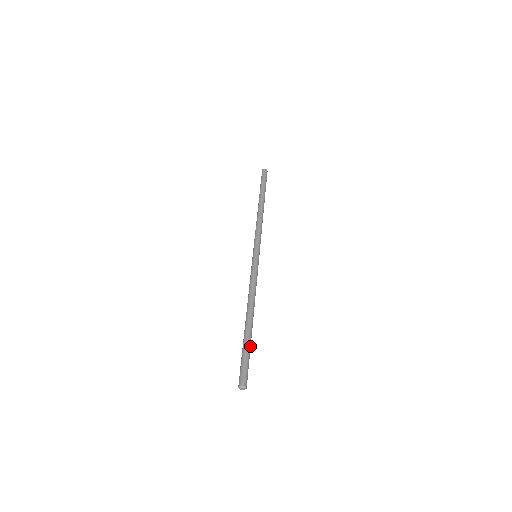
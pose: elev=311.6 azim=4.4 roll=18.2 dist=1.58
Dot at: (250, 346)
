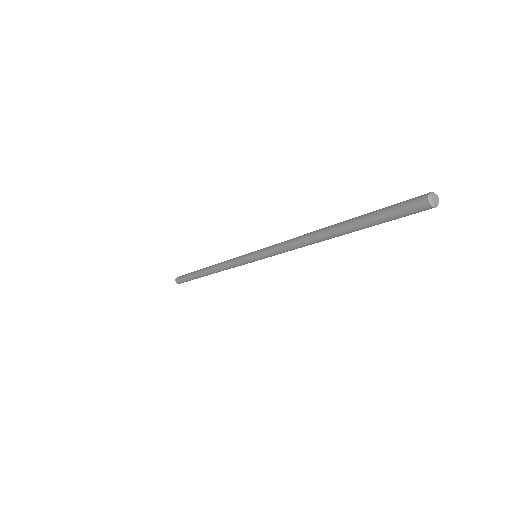
Dot at: (371, 225)
